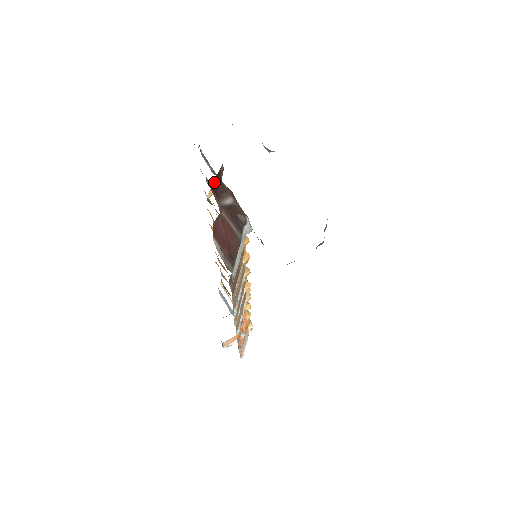
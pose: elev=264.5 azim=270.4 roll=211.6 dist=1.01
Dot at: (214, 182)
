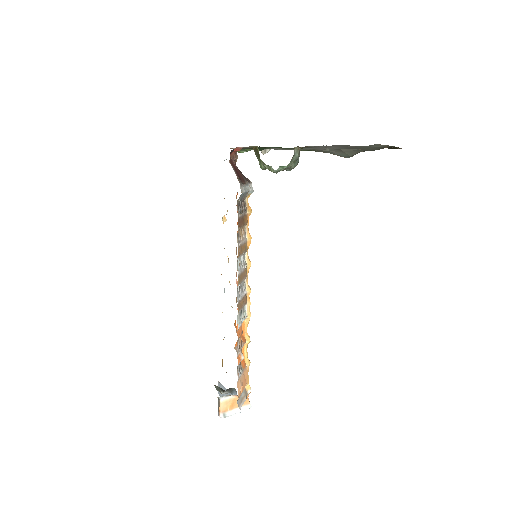
Dot at: occluded
